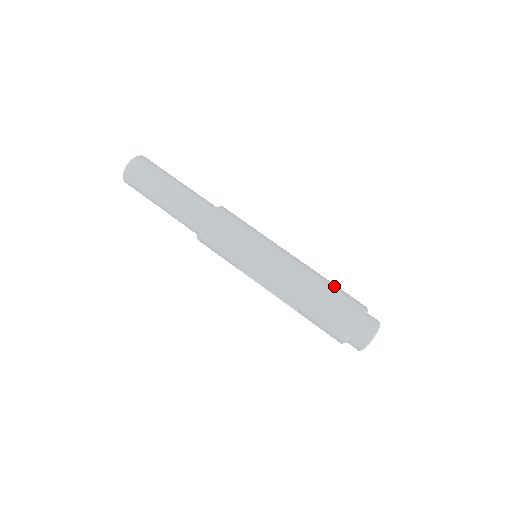
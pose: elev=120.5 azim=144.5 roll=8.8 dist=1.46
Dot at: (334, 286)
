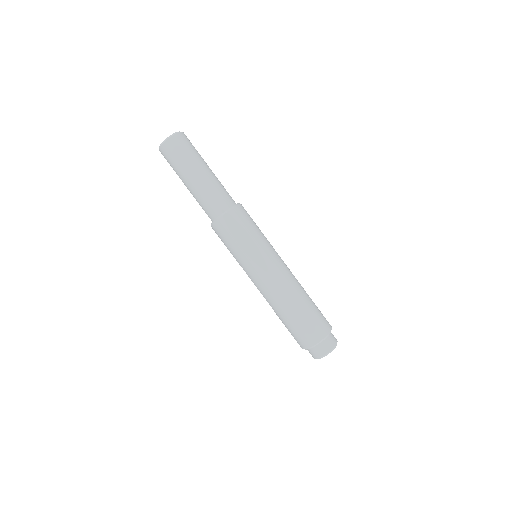
Dot at: (307, 309)
